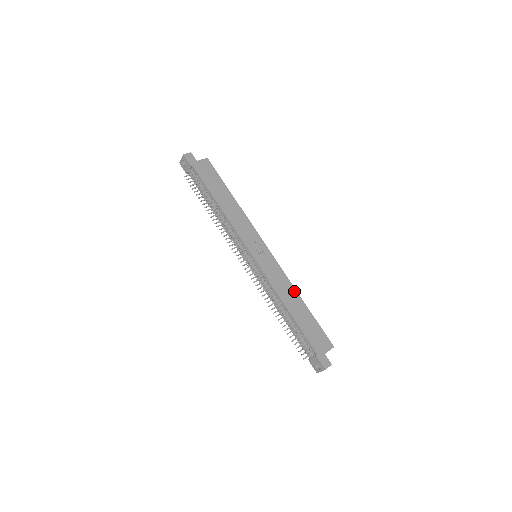
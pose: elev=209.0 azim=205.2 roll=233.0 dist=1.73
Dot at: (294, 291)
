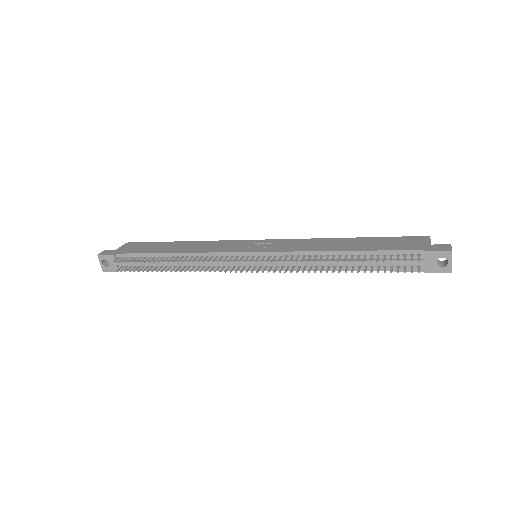
Dot at: (327, 240)
